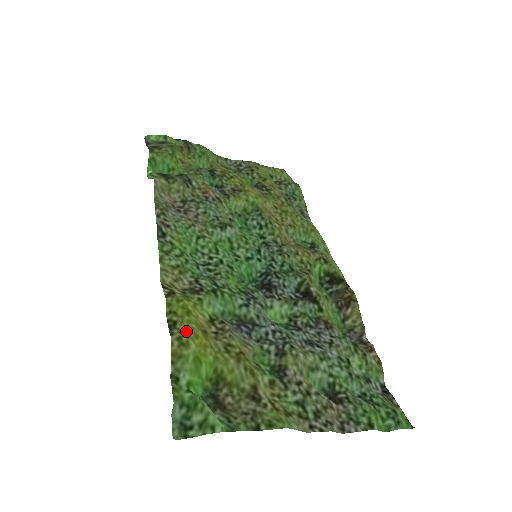
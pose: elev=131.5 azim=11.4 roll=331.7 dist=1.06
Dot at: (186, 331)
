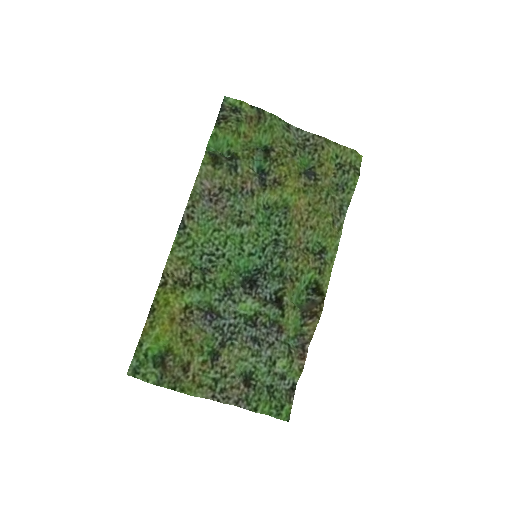
Dot at: (157, 319)
